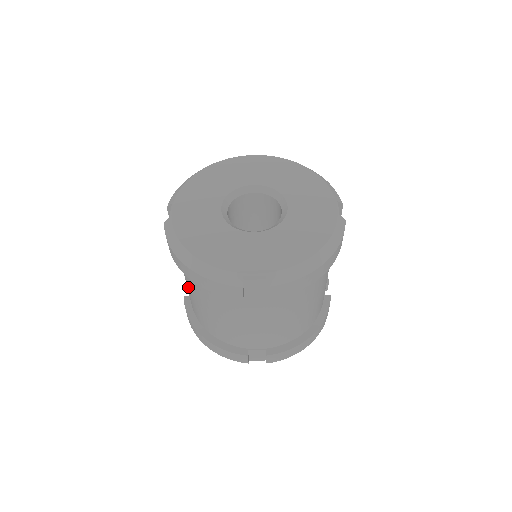
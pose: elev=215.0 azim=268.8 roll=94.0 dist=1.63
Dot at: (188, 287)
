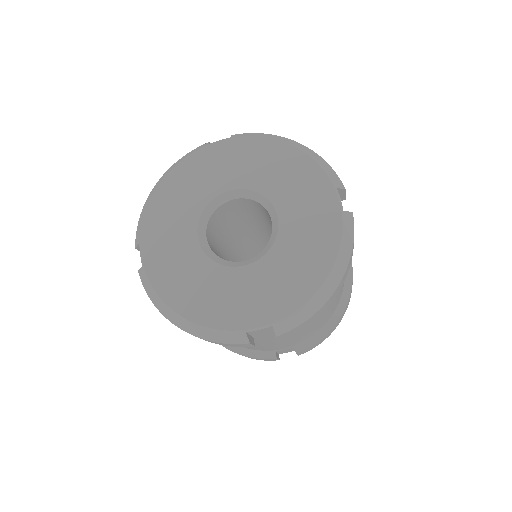
Dot at: occluded
